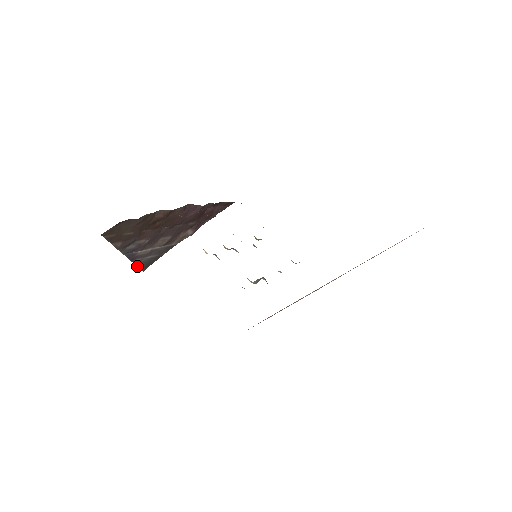
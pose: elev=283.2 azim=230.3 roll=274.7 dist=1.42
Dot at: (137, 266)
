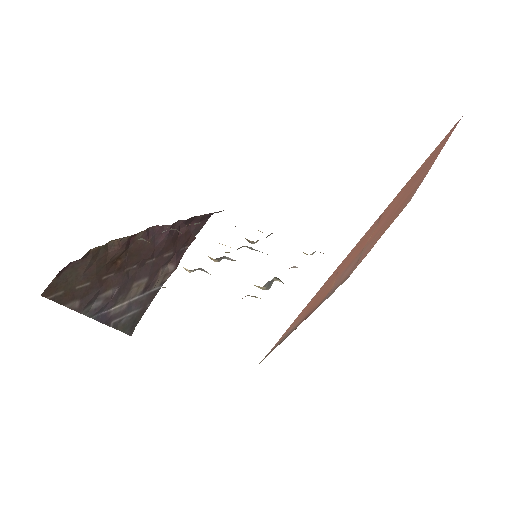
Dot at: (119, 330)
